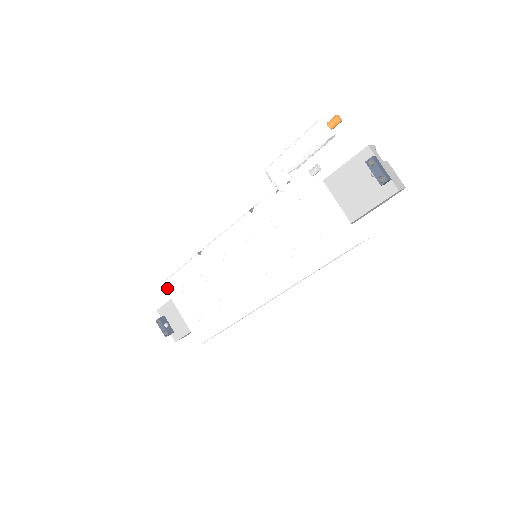
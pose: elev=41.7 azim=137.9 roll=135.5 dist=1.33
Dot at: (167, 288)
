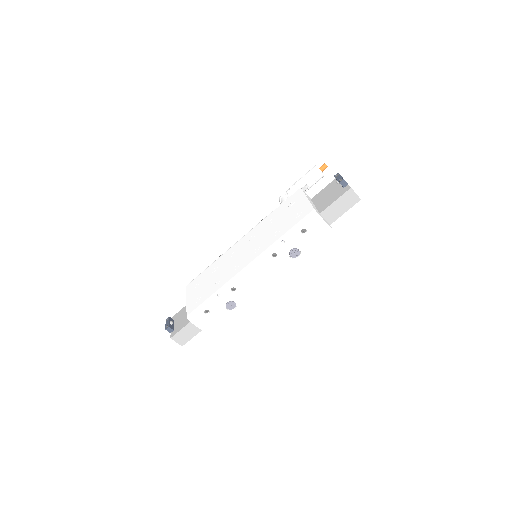
Dot at: (187, 286)
